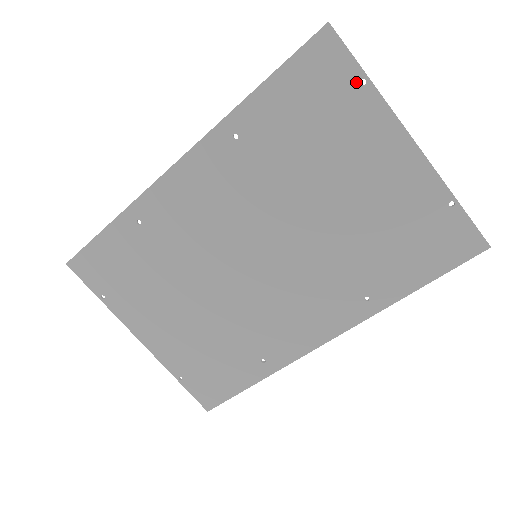
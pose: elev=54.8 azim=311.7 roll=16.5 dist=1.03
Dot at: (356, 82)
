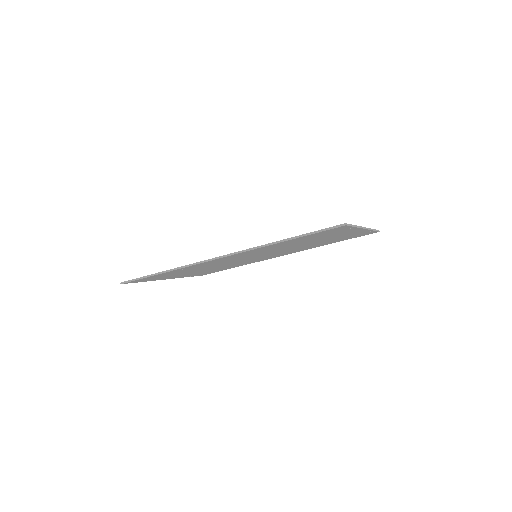
Dot at: occluded
